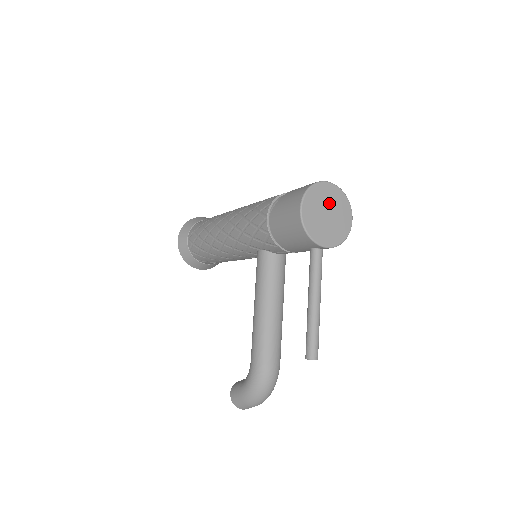
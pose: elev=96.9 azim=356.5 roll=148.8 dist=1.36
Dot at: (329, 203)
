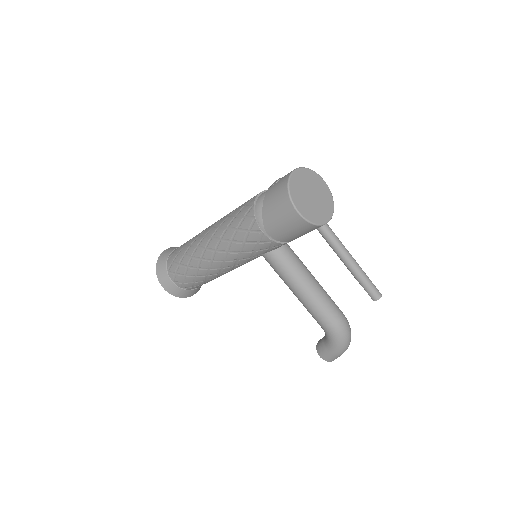
Dot at: (306, 187)
